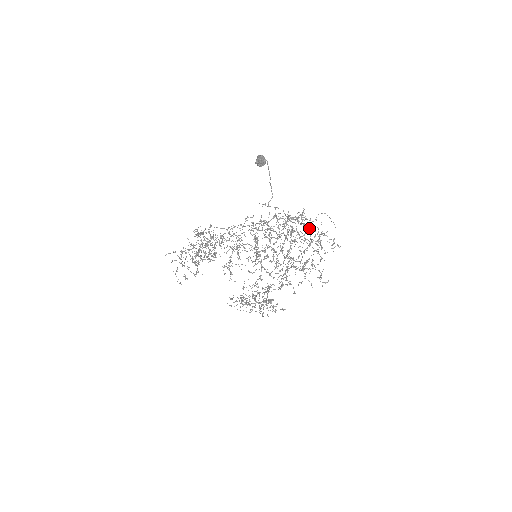
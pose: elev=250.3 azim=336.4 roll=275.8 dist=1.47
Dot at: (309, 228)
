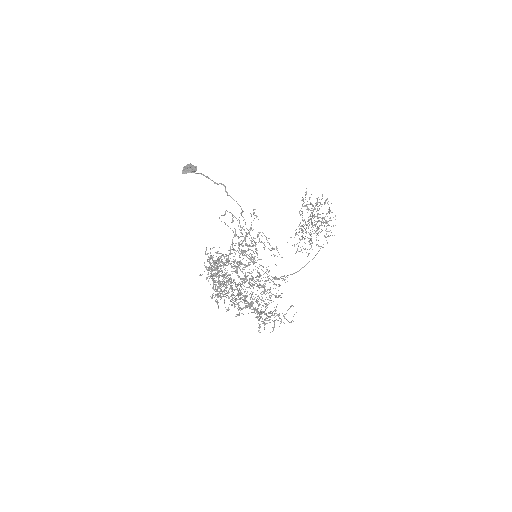
Dot at: (255, 262)
